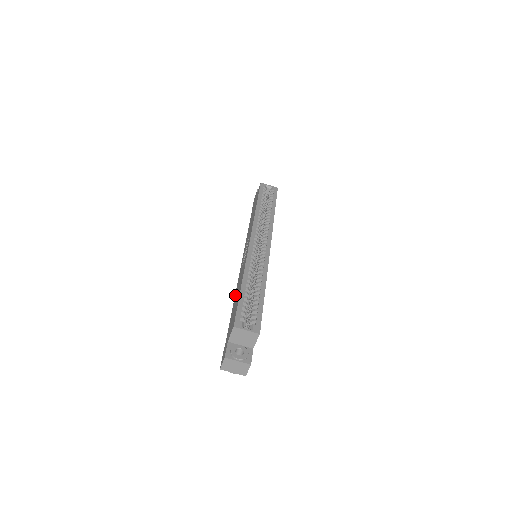
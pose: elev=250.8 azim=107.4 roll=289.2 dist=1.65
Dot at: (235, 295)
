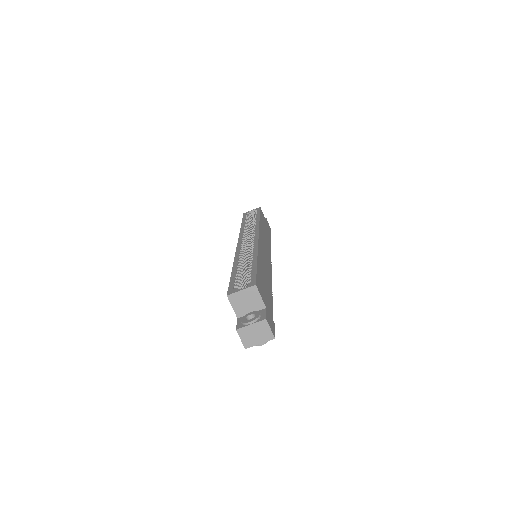
Dot at: occluded
